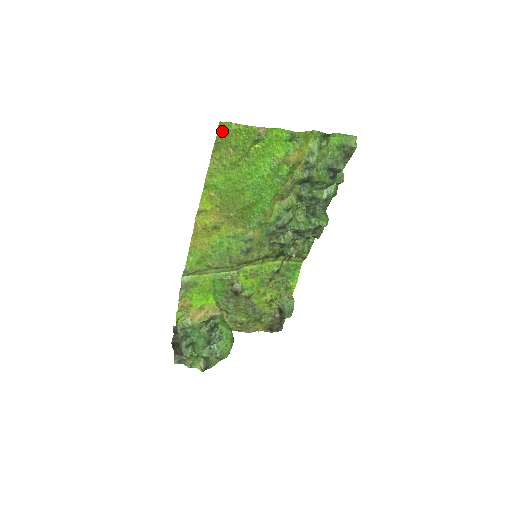
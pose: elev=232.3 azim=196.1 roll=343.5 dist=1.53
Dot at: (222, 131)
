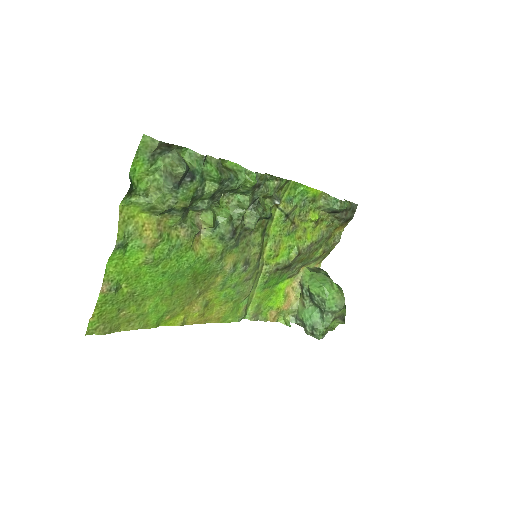
Dot at: (97, 329)
